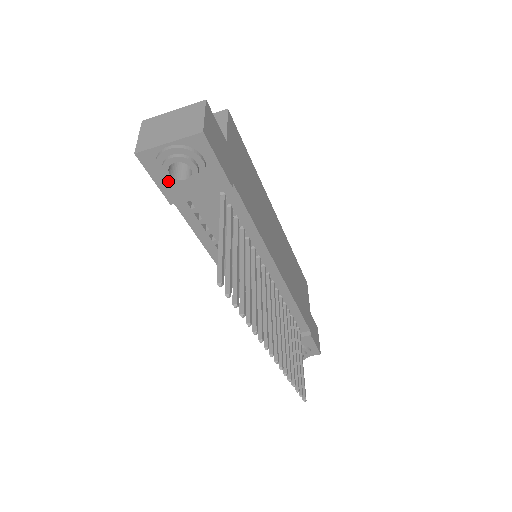
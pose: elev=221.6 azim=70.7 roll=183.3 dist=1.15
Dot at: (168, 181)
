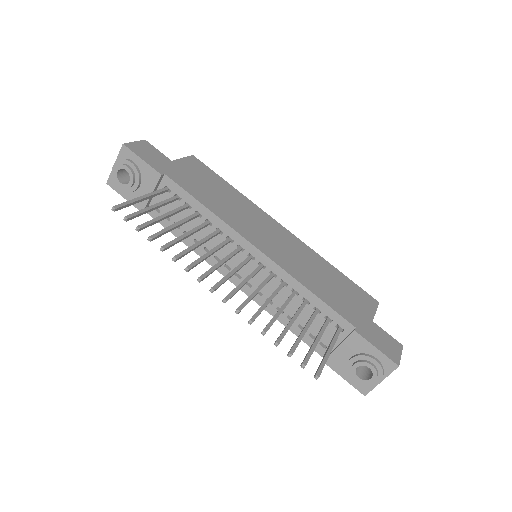
Dot at: (126, 191)
